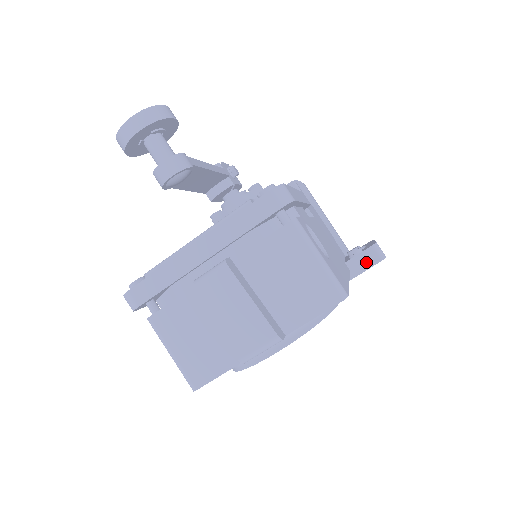
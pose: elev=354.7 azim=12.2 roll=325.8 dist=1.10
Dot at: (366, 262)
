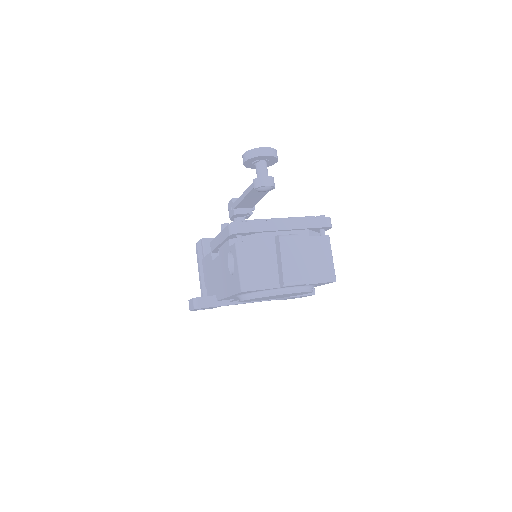
Dot at: occluded
